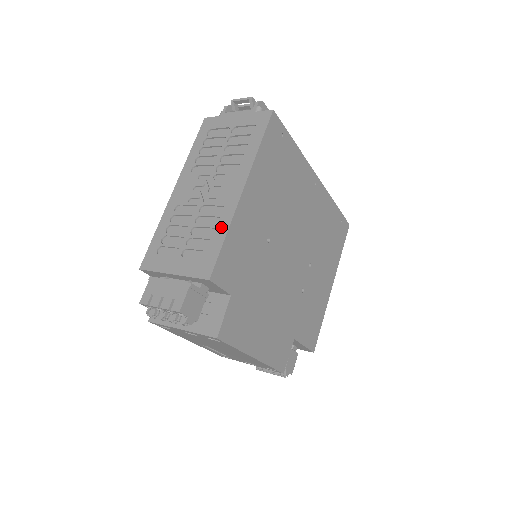
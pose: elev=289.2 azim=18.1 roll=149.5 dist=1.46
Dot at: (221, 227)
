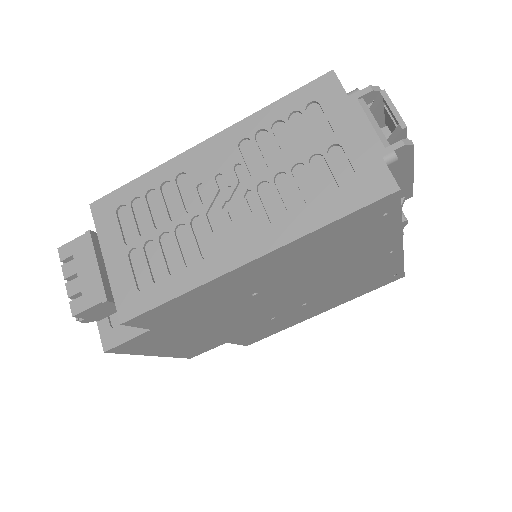
Dot at: (186, 277)
